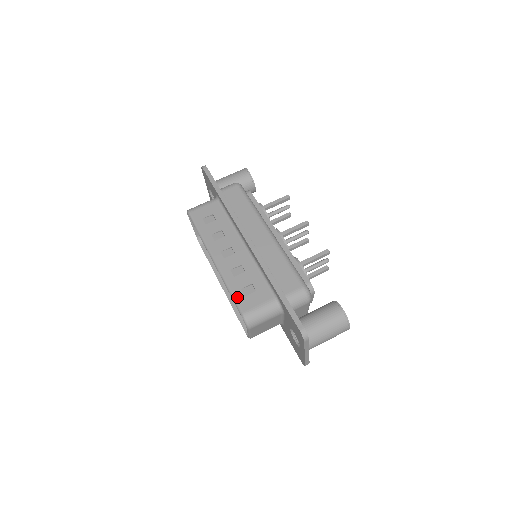
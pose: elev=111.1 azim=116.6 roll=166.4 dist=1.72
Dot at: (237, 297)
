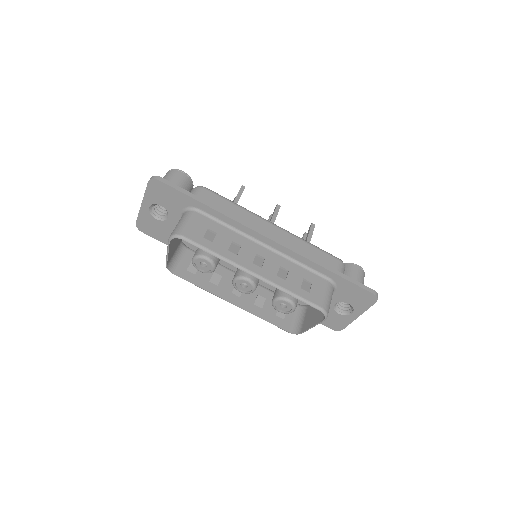
Dot at: (305, 297)
